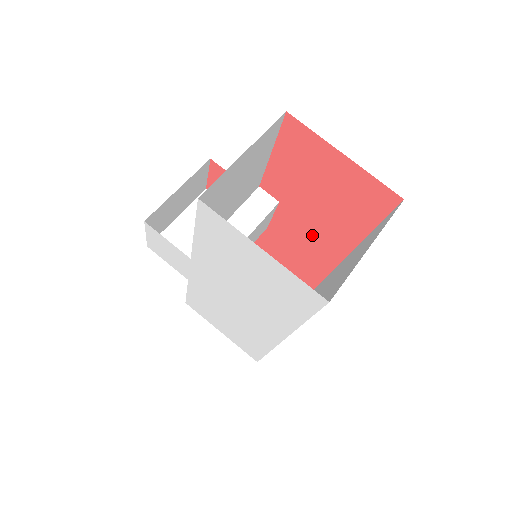
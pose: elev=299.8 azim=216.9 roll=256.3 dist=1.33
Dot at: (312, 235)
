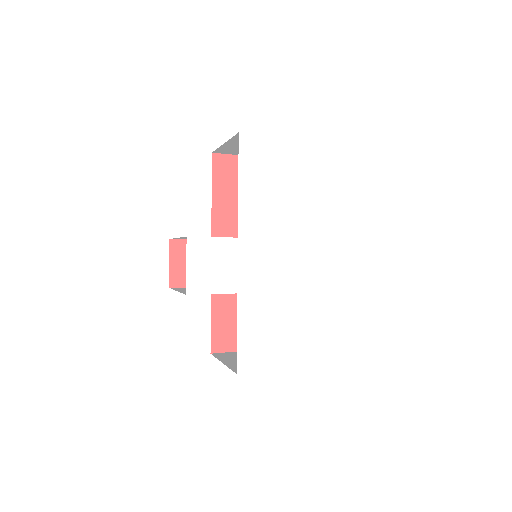
Dot at: occluded
